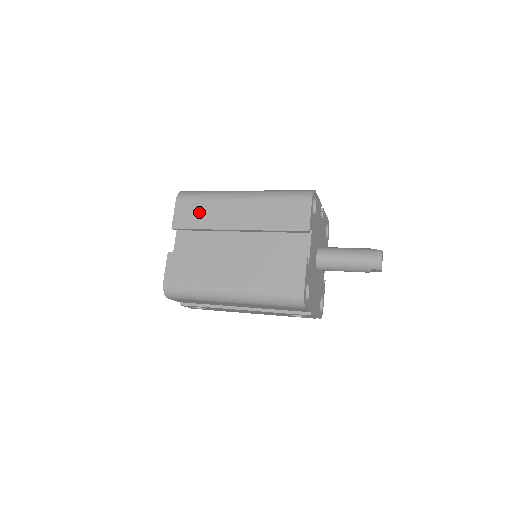
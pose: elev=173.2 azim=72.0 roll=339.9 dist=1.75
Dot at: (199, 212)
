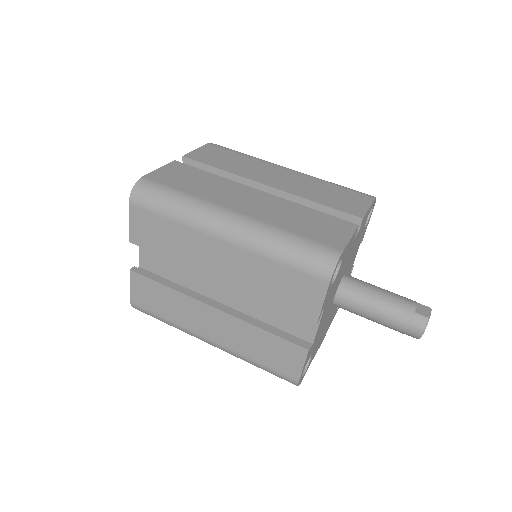
Dot at: (163, 235)
